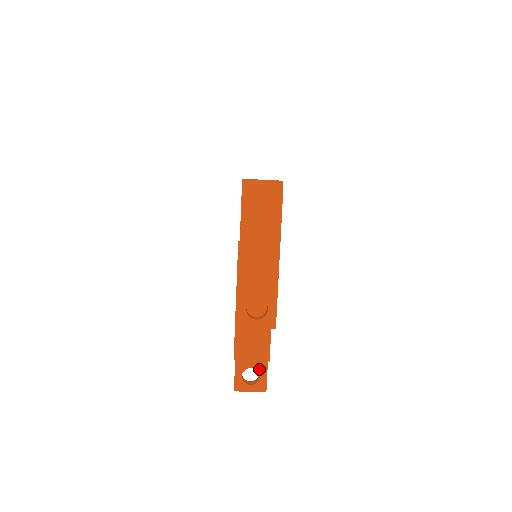
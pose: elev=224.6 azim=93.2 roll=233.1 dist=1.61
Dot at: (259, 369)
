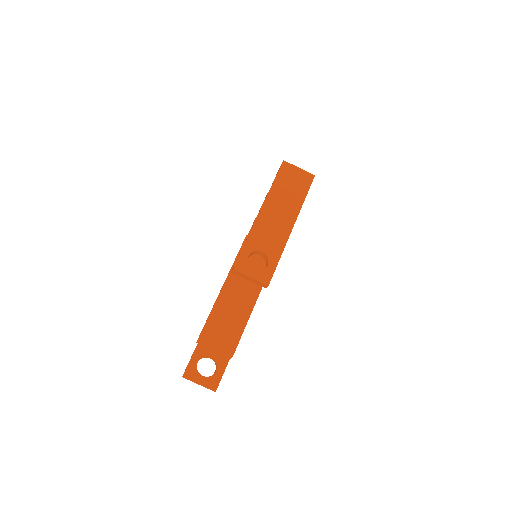
Dot at: (218, 362)
